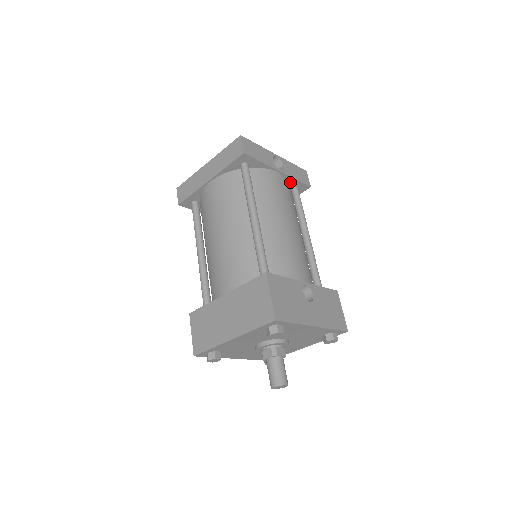
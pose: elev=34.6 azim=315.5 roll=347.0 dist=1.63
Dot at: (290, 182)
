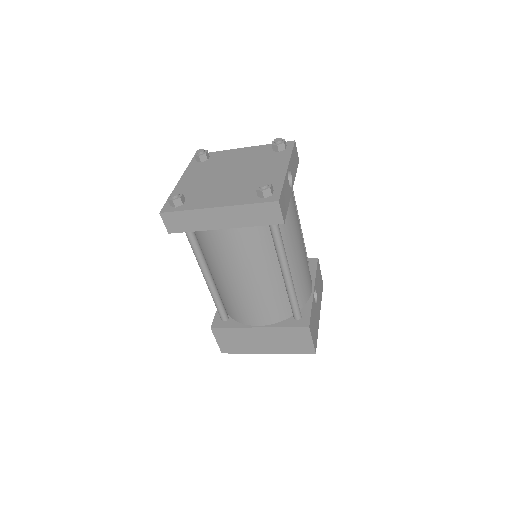
Dot at: occluded
